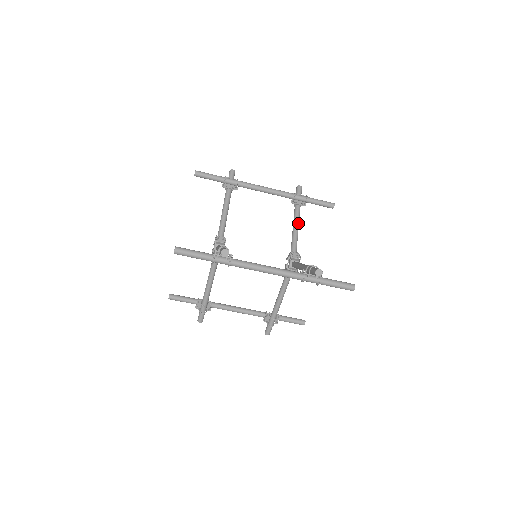
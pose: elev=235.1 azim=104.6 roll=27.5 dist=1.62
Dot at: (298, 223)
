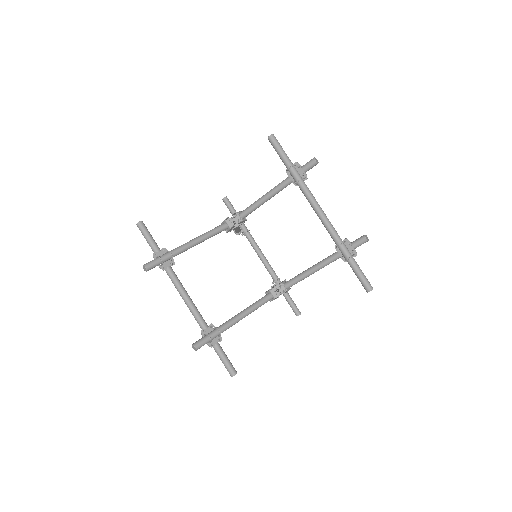
Dot at: occluded
